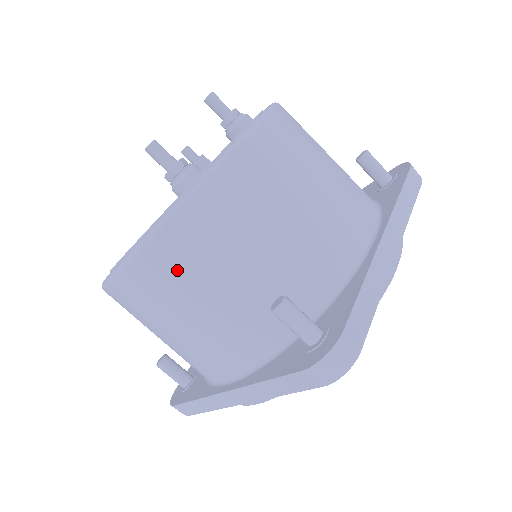
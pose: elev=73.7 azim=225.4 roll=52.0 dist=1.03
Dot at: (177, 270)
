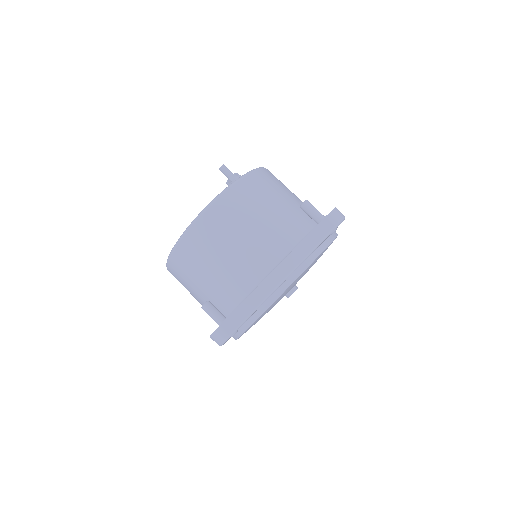
Dot at: (249, 197)
